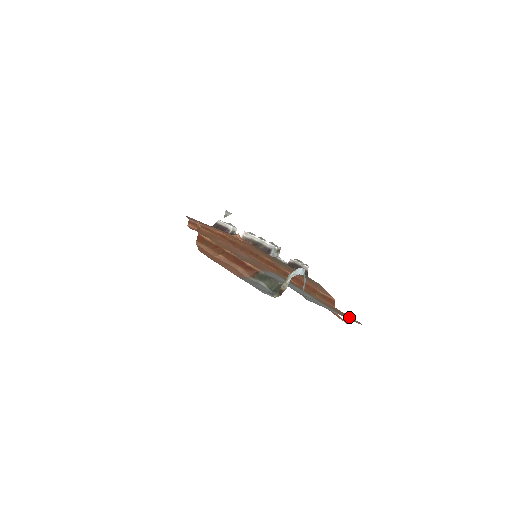
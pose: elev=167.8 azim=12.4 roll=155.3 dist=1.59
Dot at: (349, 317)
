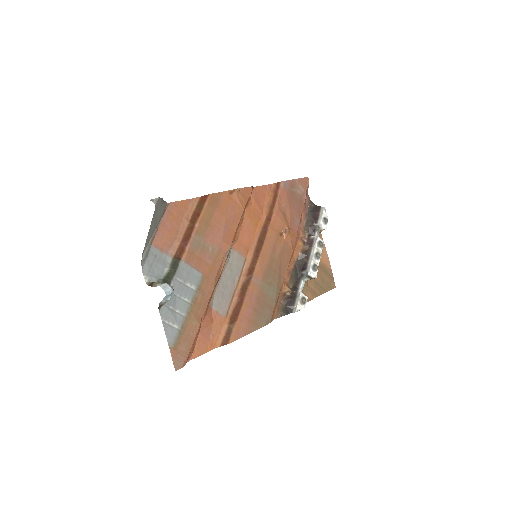
Dot at: (181, 357)
